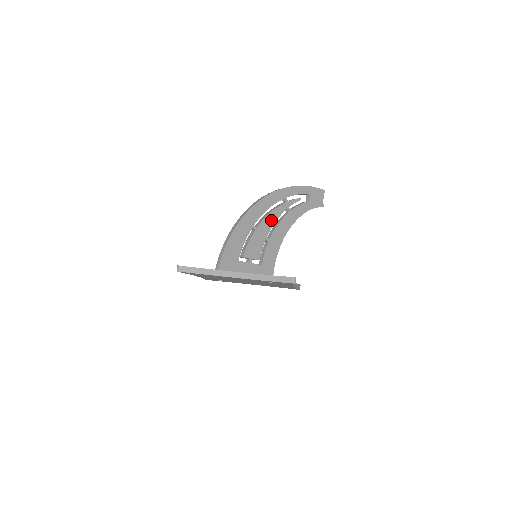
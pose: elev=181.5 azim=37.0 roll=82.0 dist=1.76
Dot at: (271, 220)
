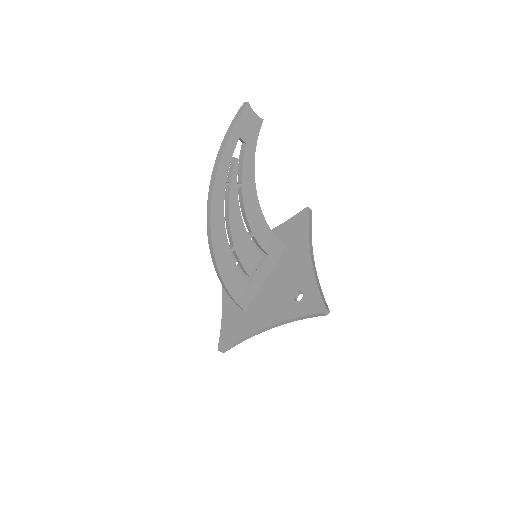
Dot at: (236, 221)
